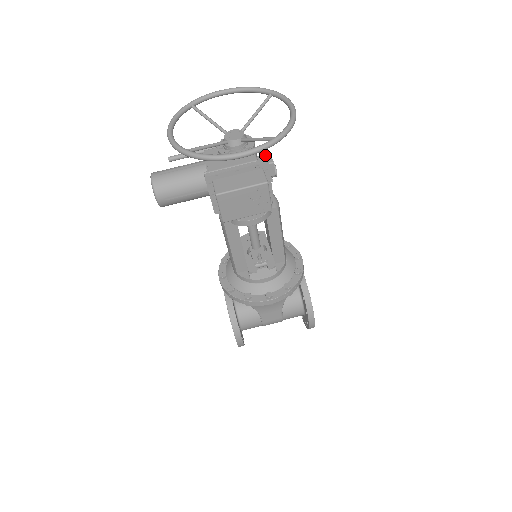
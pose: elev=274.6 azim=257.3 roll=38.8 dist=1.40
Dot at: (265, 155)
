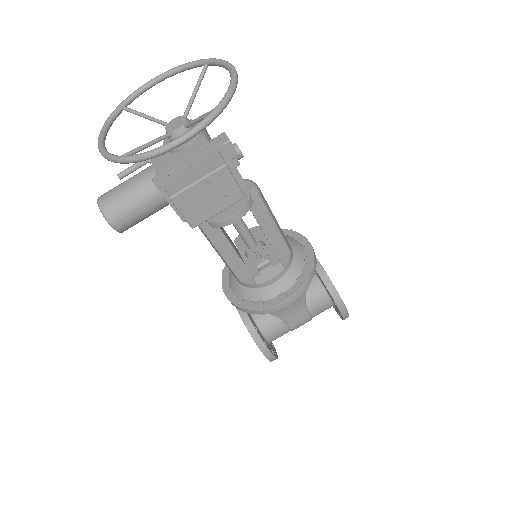
Dot at: (219, 135)
